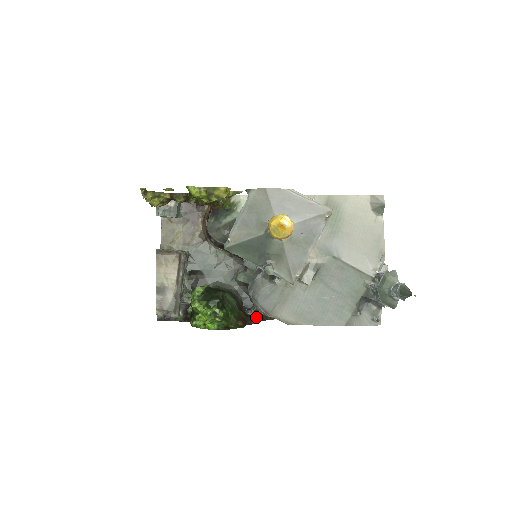
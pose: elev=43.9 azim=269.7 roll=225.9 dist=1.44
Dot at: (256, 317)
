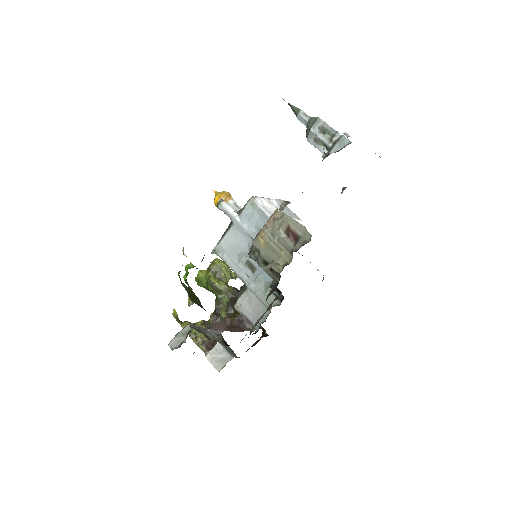
Dot at: occluded
